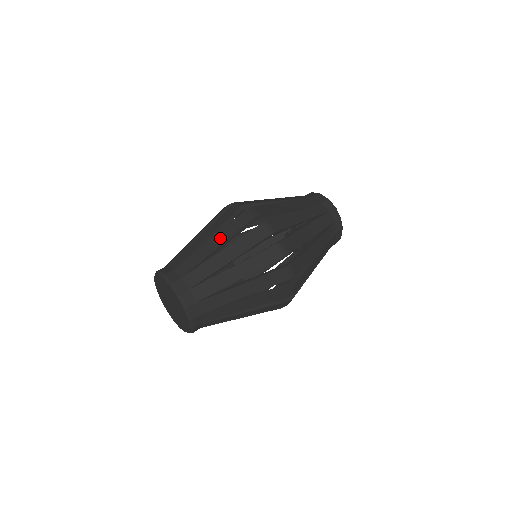
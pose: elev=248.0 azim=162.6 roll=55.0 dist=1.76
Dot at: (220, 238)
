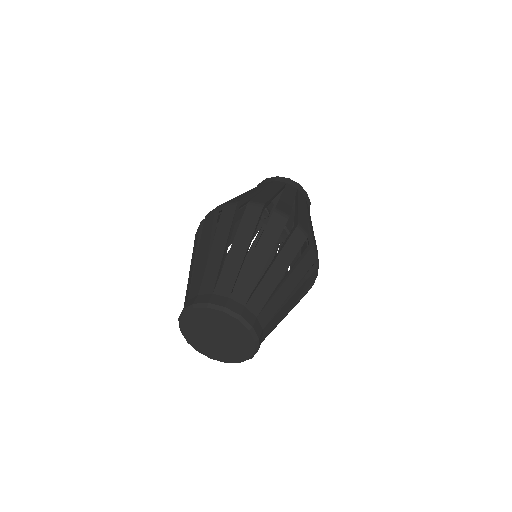
Dot at: (263, 250)
